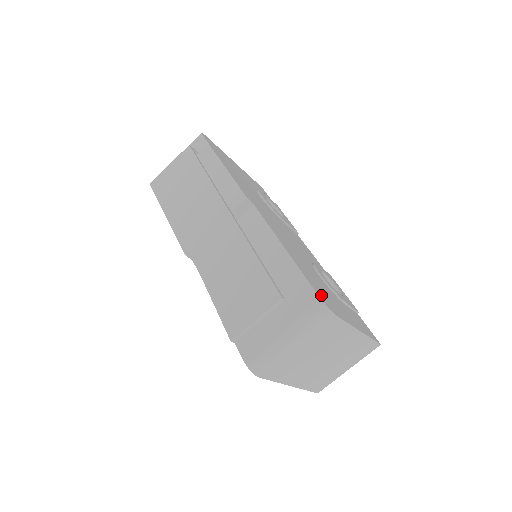
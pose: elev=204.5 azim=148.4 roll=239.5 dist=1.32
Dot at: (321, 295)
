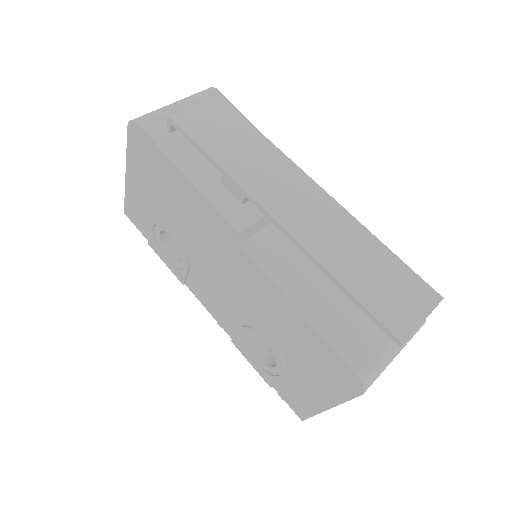
Dot at: occluded
